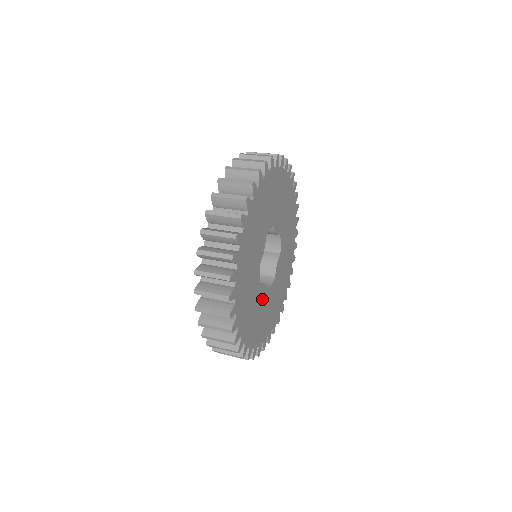
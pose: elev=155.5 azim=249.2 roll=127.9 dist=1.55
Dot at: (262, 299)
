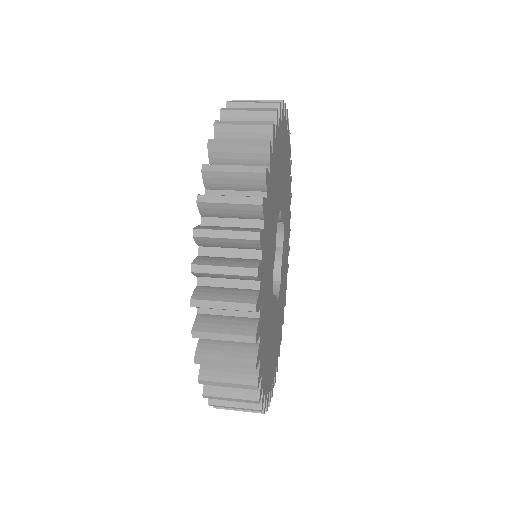
Dot at: (274, 318)
